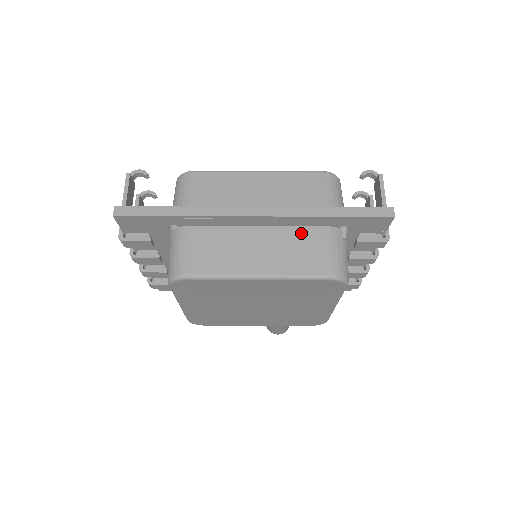
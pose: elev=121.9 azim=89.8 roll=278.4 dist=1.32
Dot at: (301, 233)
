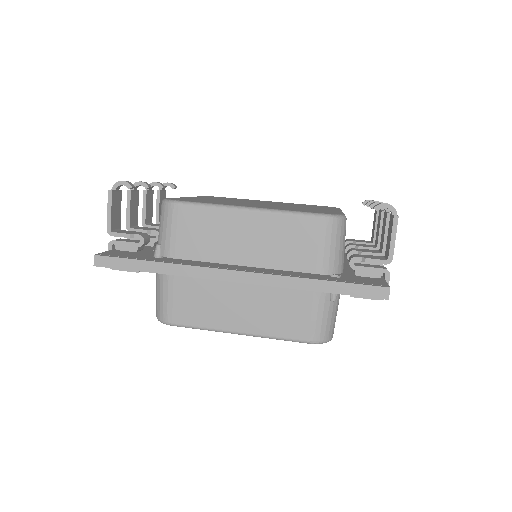
Dot at: (286, 294)
